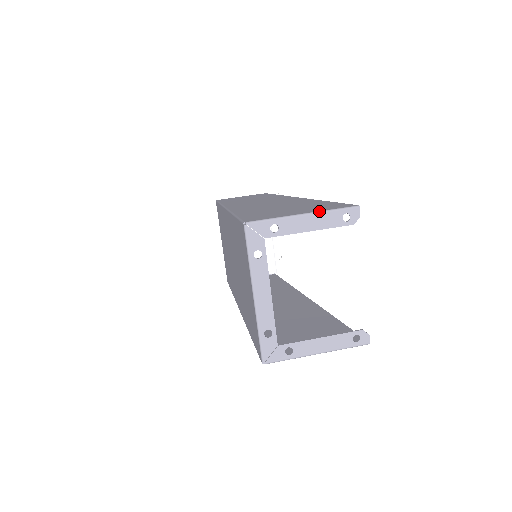
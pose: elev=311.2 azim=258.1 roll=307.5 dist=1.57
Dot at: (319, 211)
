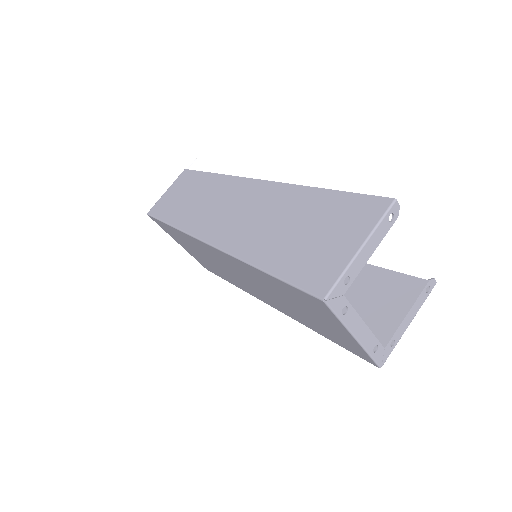
Dot at: (370, 233)
